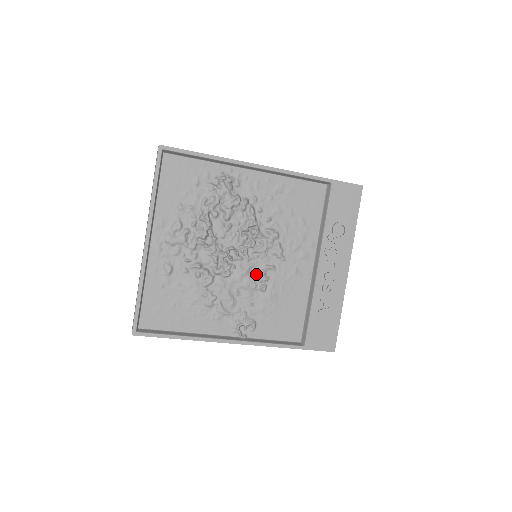
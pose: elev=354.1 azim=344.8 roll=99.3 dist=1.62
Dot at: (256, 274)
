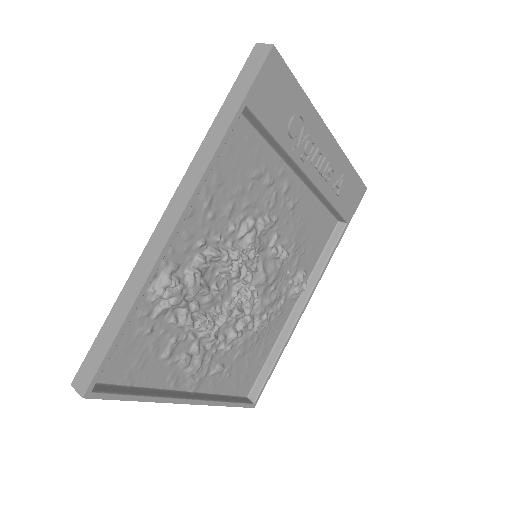
Dot at: (270, 260)
